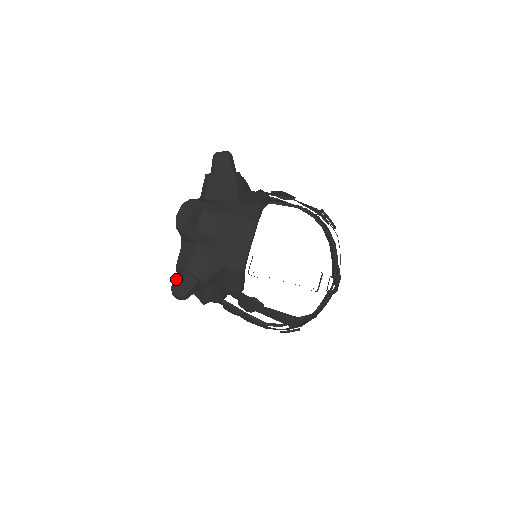
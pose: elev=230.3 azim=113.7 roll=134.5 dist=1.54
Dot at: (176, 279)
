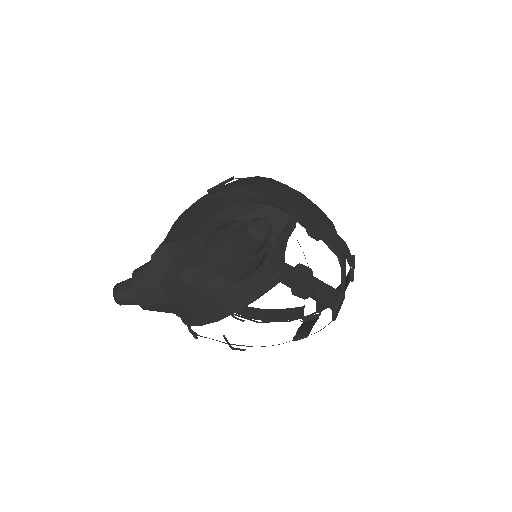
Dot at: (123, 285)
